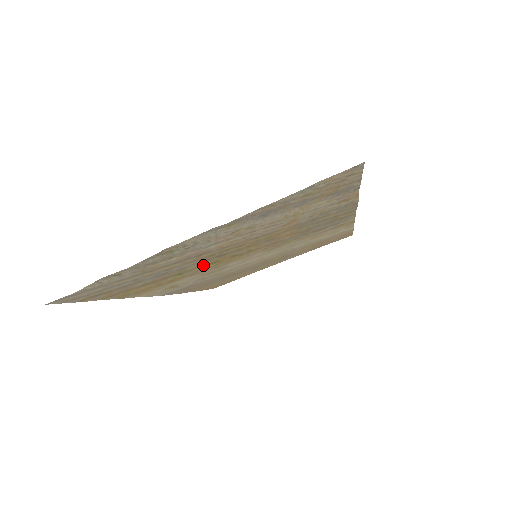
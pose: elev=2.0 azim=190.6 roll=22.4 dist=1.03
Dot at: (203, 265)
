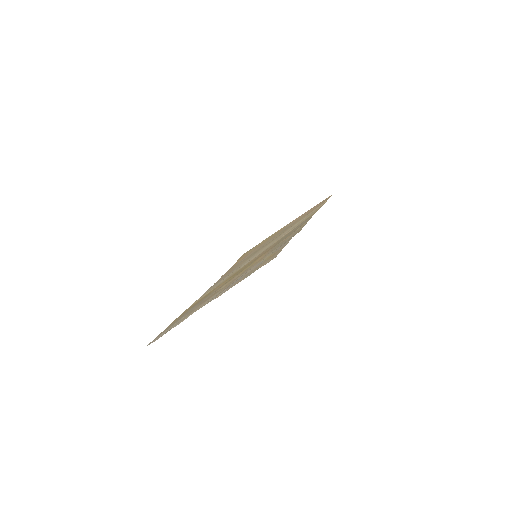
Dot at: (221, 284)
